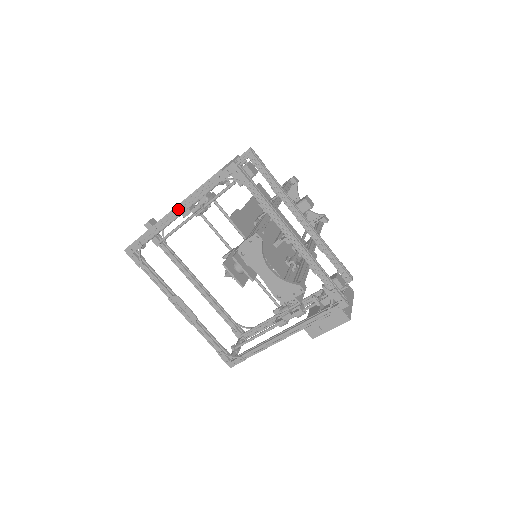
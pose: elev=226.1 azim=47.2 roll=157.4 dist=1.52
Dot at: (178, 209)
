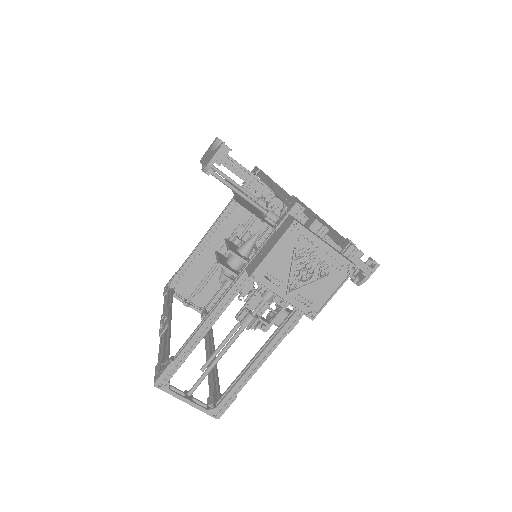
Dot at: (212, 227)
